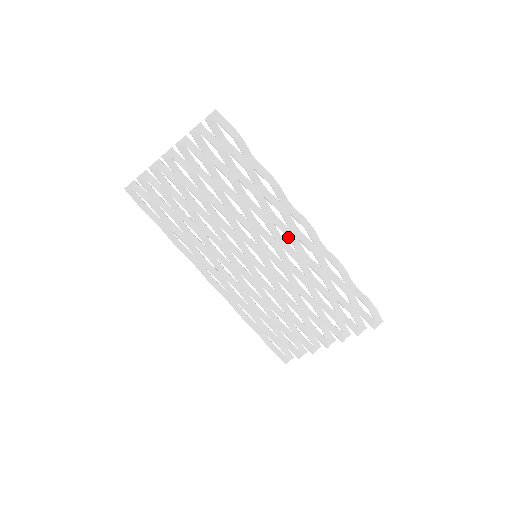
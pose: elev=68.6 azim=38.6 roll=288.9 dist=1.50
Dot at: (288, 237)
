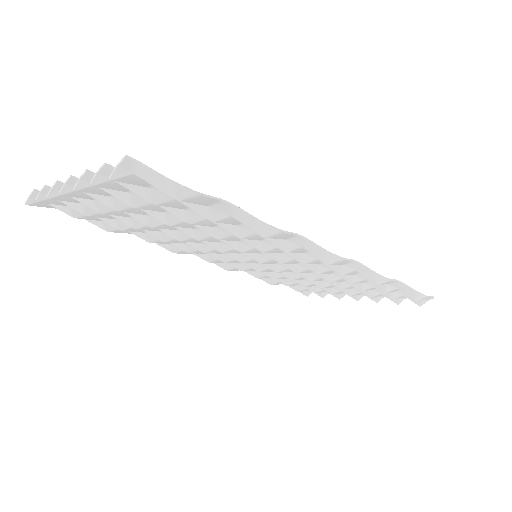
Dot at: (301, 262)
